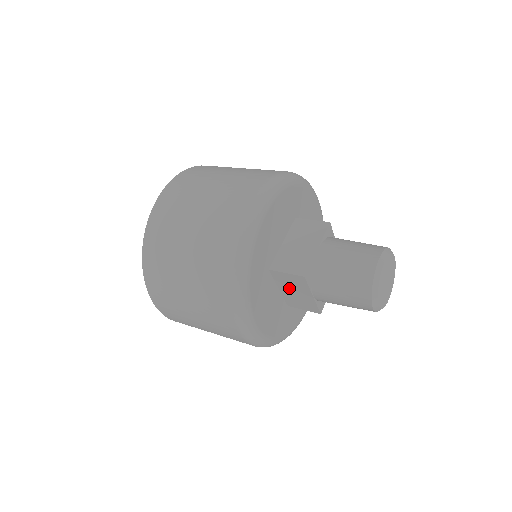
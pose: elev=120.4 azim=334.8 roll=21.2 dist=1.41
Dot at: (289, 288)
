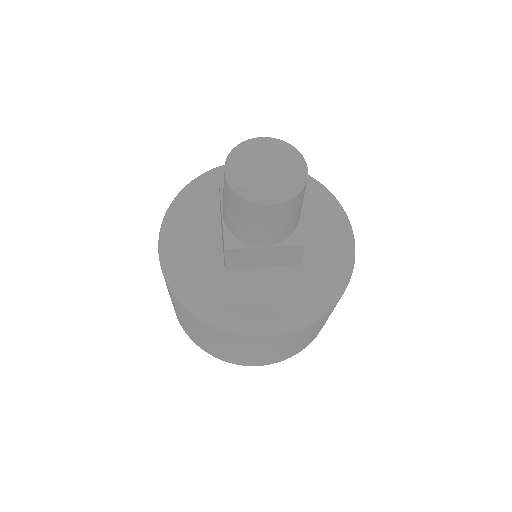
Dot at: occluded
